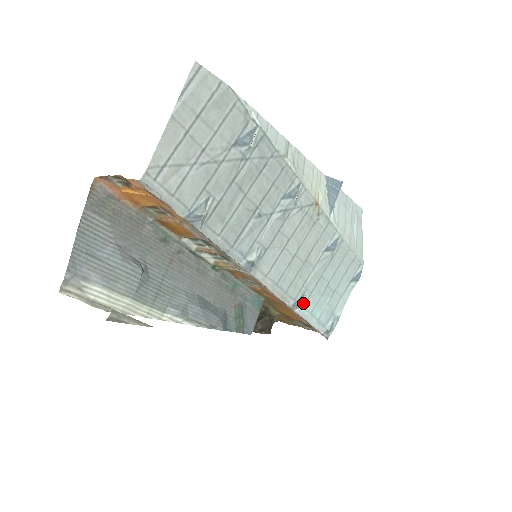
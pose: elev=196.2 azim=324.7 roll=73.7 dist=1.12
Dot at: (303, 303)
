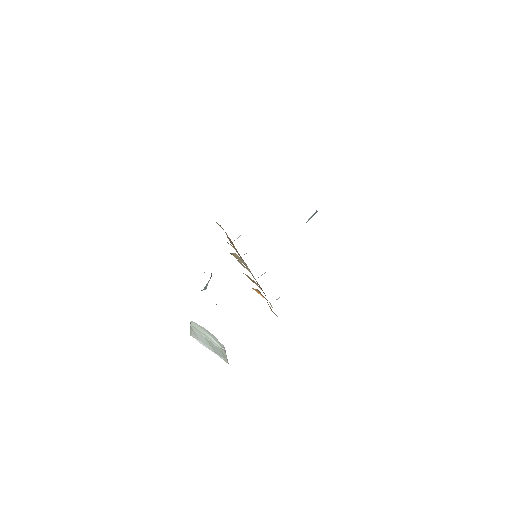
Dot at: occluded
